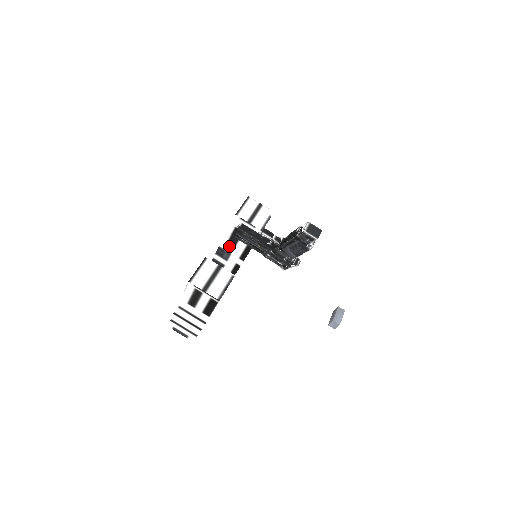
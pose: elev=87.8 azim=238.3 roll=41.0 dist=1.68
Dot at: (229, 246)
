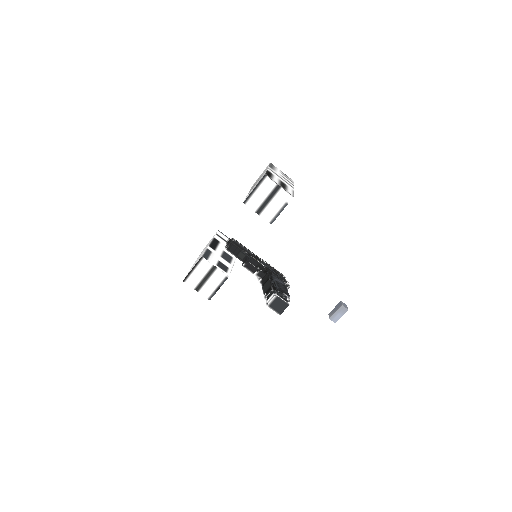
Dot at: occluded
